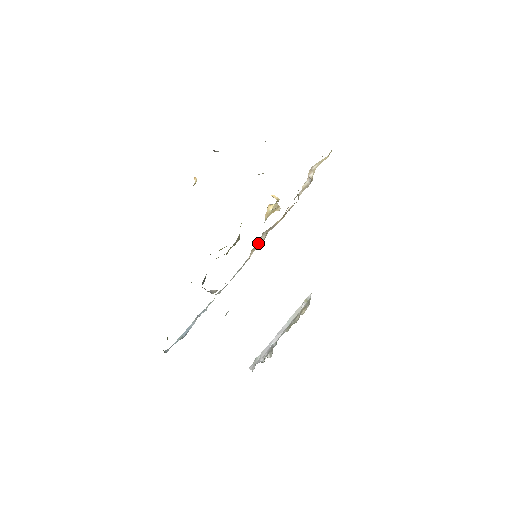
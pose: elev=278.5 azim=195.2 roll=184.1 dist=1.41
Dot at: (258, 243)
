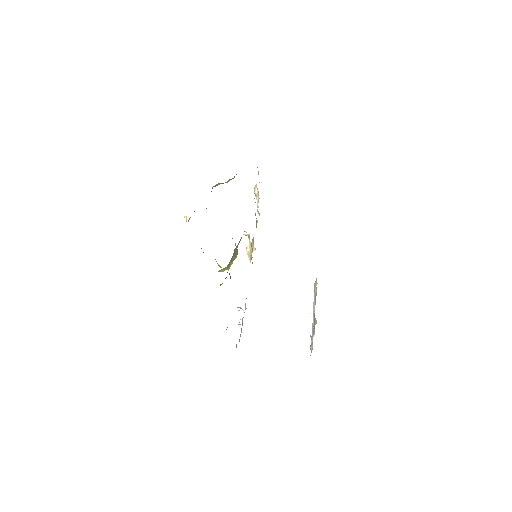
Dot at: occluded
